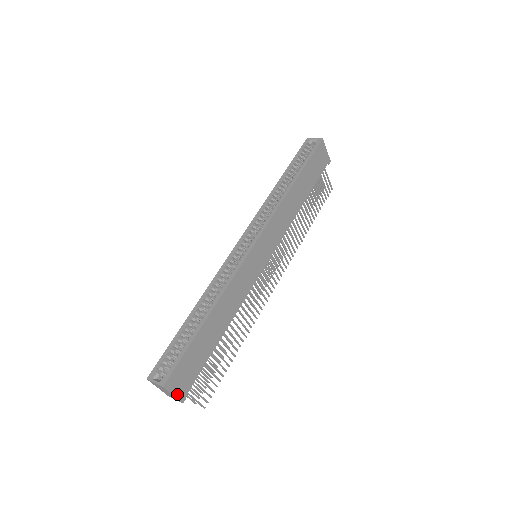
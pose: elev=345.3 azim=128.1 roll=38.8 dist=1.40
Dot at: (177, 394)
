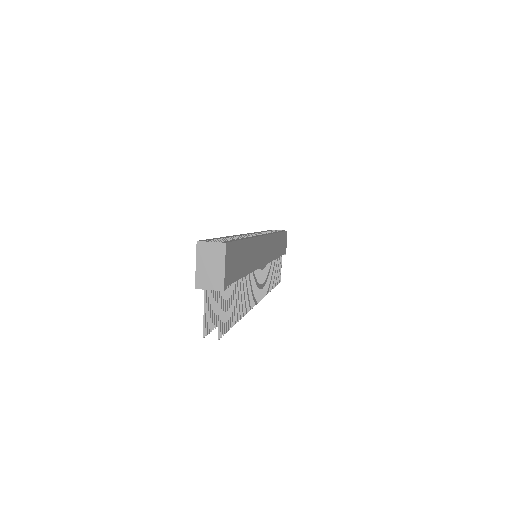
Dot at: (225, 272)
